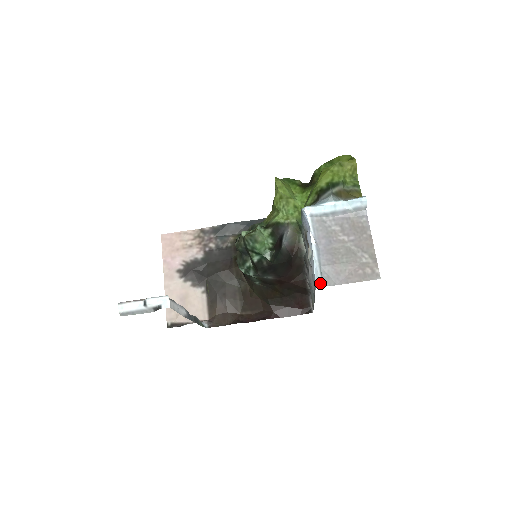
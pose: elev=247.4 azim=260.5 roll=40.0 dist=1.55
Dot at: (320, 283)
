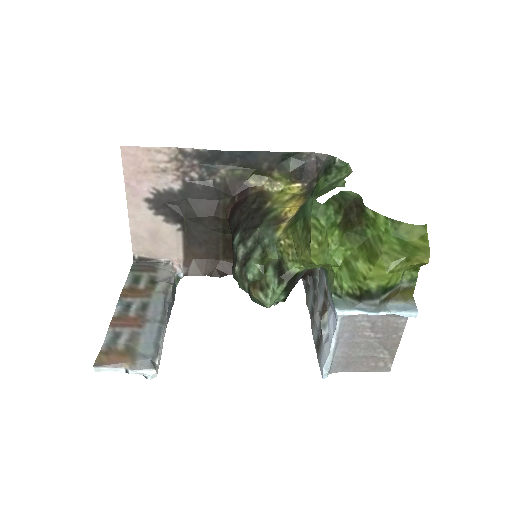
Dot at: (327, 375)
